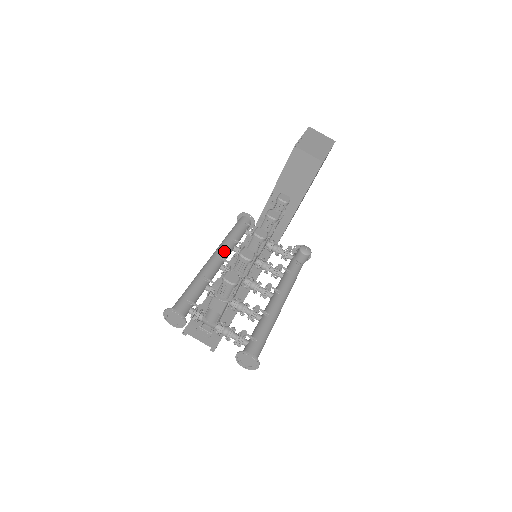
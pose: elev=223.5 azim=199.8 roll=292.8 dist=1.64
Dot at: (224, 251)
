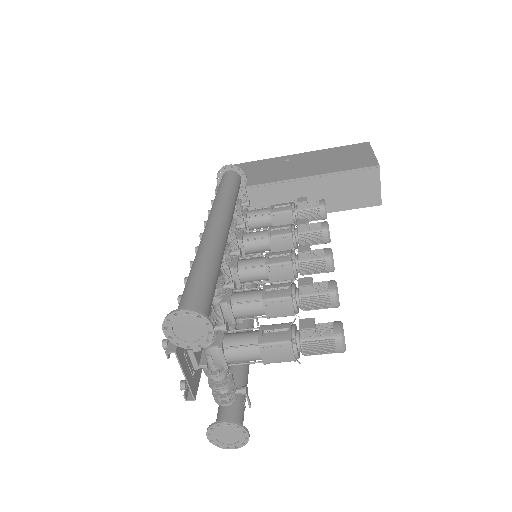
Dot at: occluded
